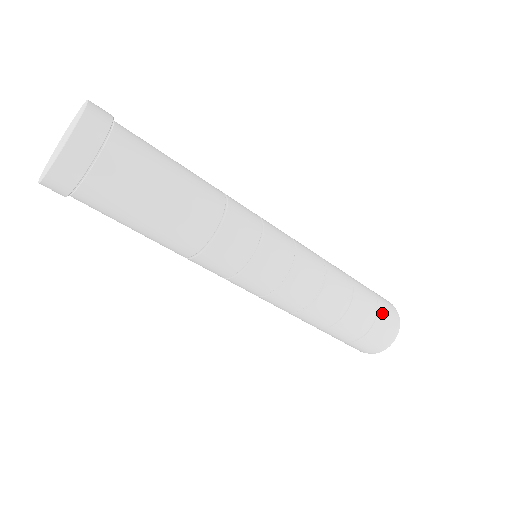
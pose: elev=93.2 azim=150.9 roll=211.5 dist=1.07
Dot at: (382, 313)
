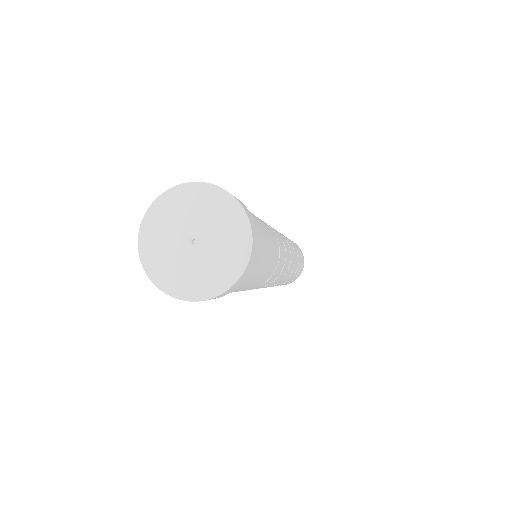
Dot at: (294, 279)
